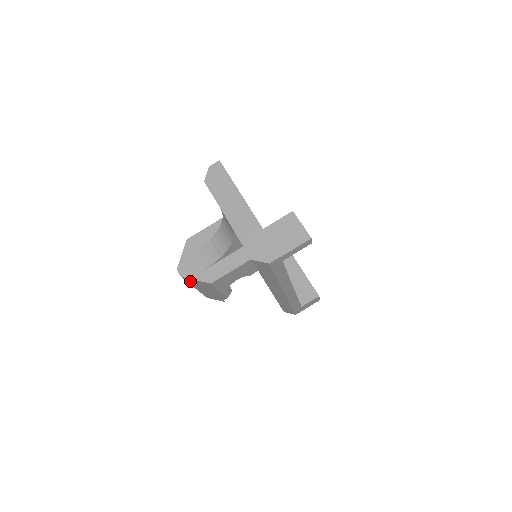
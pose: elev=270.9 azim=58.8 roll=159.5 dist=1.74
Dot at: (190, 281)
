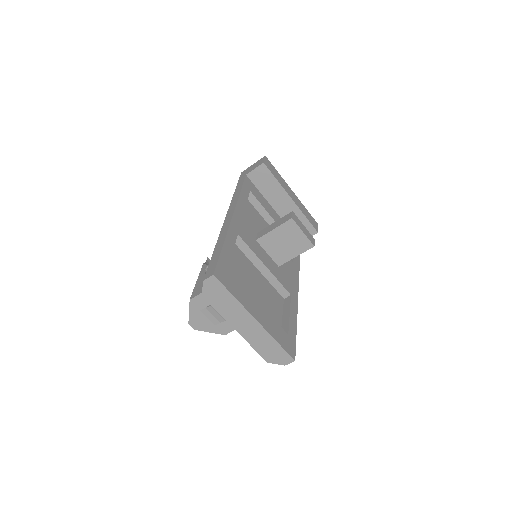
Dot at: occluded
